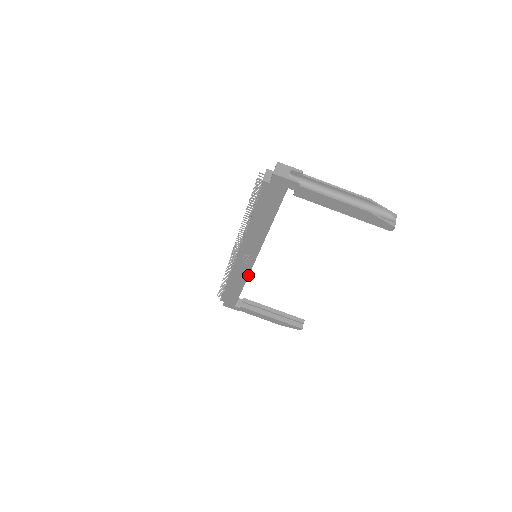
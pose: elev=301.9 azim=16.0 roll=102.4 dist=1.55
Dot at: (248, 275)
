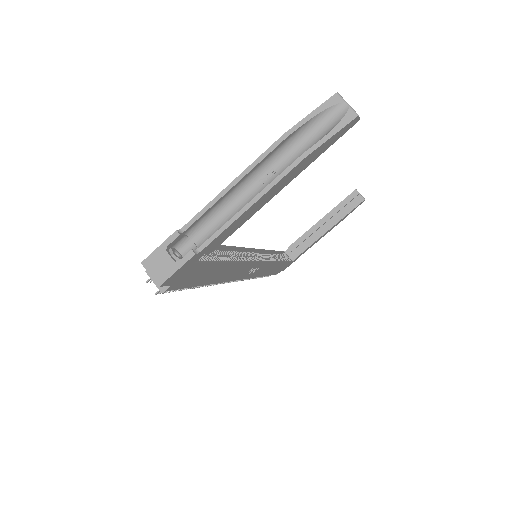
Dot at: (272, 263)
